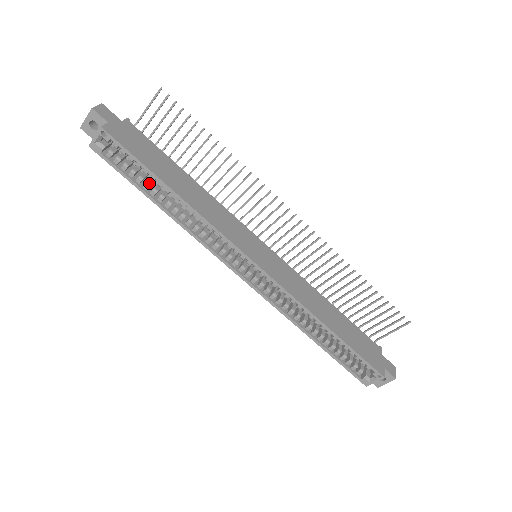
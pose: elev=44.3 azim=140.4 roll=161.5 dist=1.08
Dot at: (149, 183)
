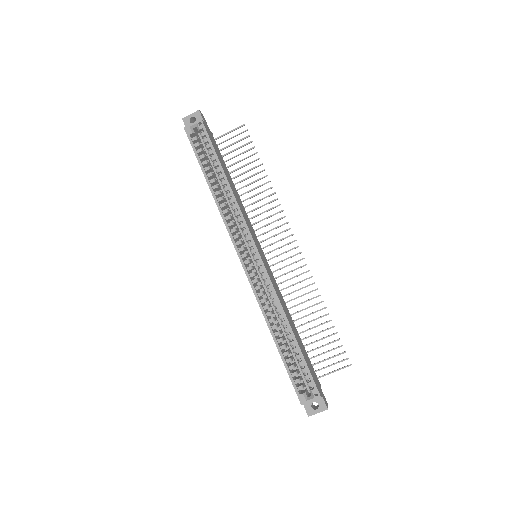
Dot at: (210, 168)
